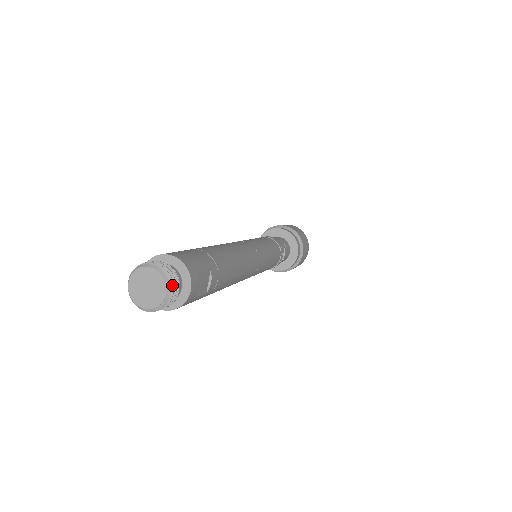
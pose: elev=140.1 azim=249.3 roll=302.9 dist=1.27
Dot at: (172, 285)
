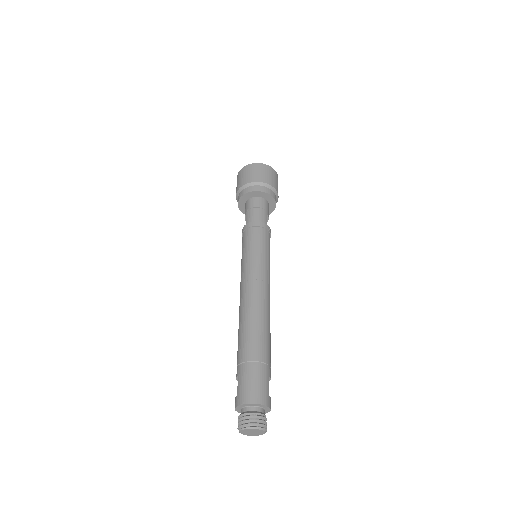
Dot at: (266, 427)
